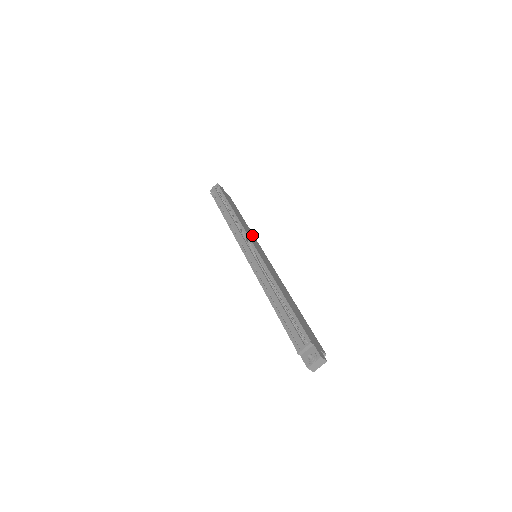
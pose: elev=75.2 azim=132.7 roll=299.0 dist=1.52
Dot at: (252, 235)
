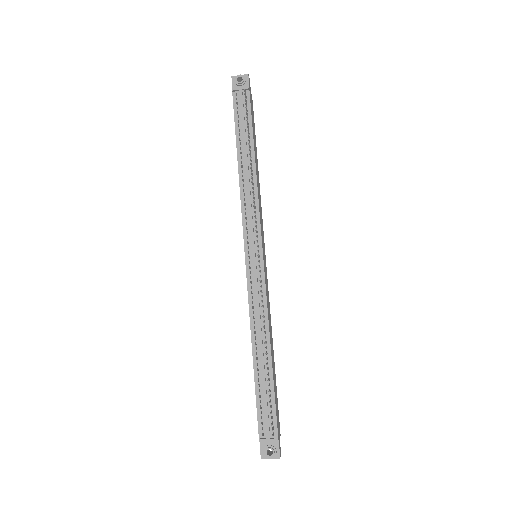
Dot at: (261, 210)
